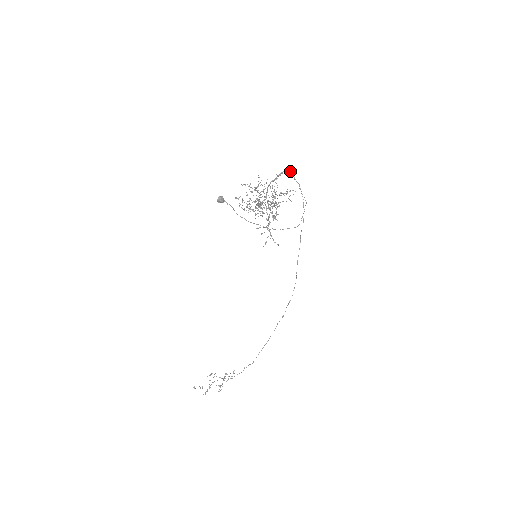
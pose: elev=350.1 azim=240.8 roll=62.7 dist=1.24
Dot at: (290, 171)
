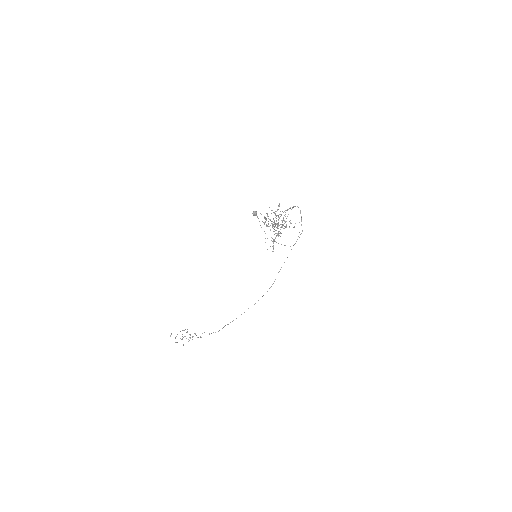
Dot at: occluded
